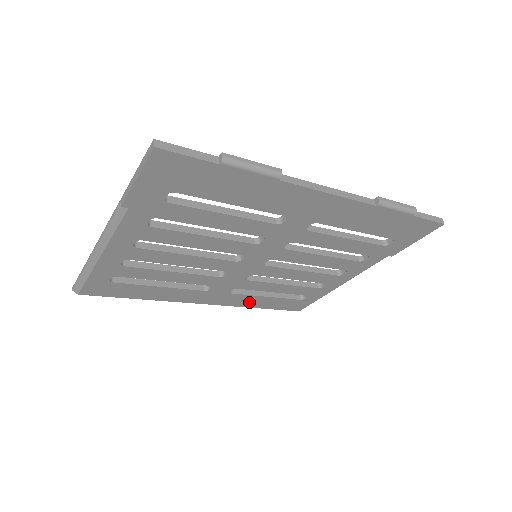
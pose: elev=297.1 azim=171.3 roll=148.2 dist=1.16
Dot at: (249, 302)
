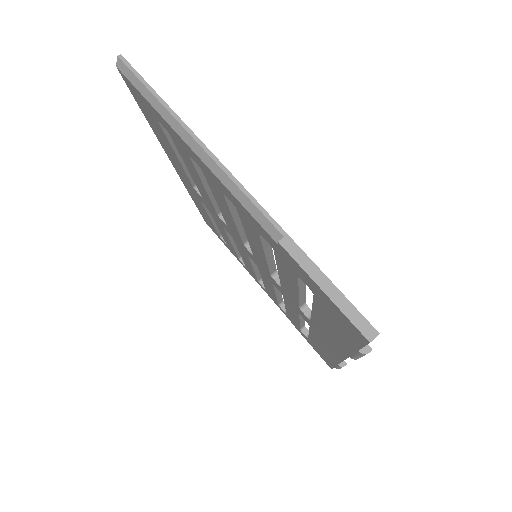
Dot at: occluded
